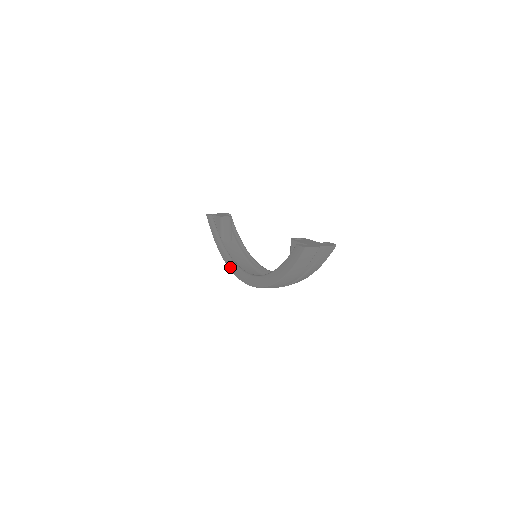
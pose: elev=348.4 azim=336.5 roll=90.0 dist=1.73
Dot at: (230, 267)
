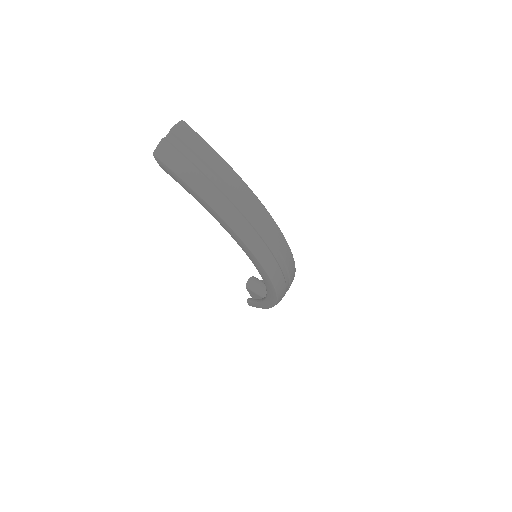
Dot at: (272, 299)
